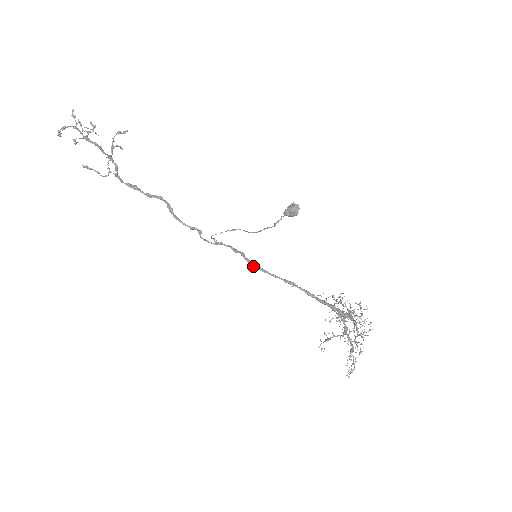
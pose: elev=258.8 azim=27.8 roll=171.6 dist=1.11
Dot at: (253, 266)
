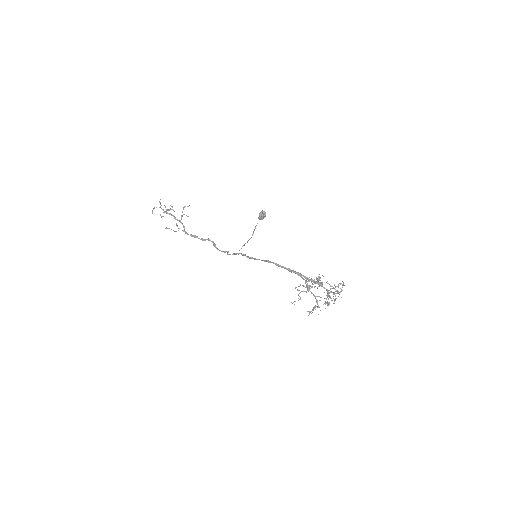
Dot at: (247, 257)
